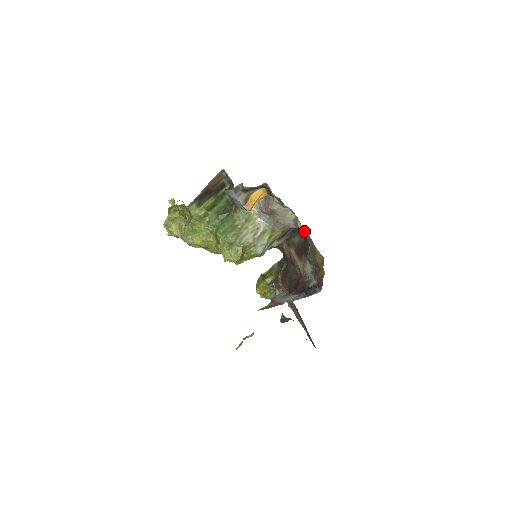
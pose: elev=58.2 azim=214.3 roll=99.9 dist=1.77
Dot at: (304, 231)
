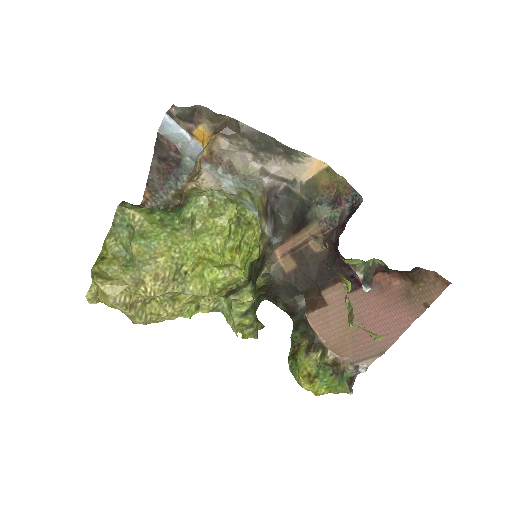
Dot at: (281, 177)
